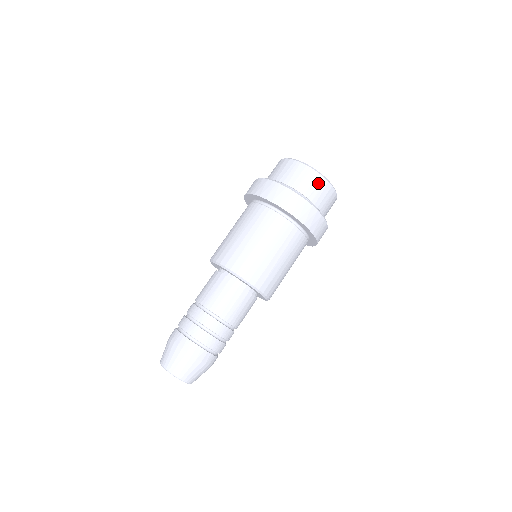
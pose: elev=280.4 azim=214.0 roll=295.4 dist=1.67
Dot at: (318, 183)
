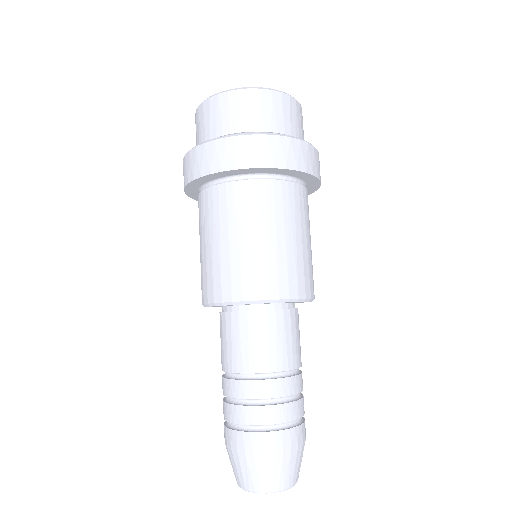
Dot at: (289, 107)
